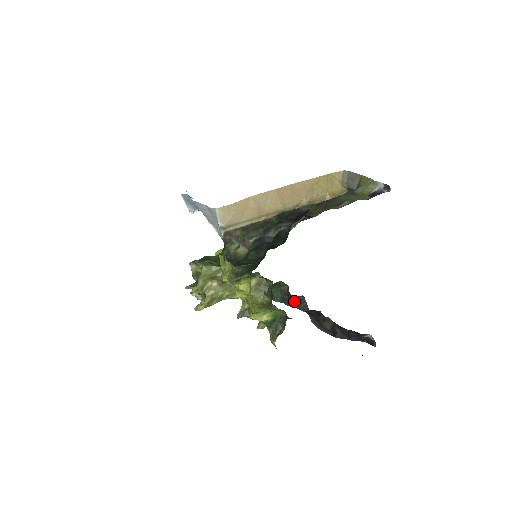
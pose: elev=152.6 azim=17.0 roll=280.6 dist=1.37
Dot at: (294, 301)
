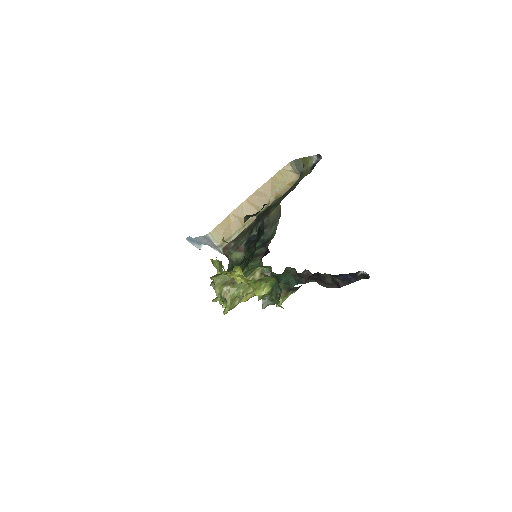
Dot at: (304, 278)
